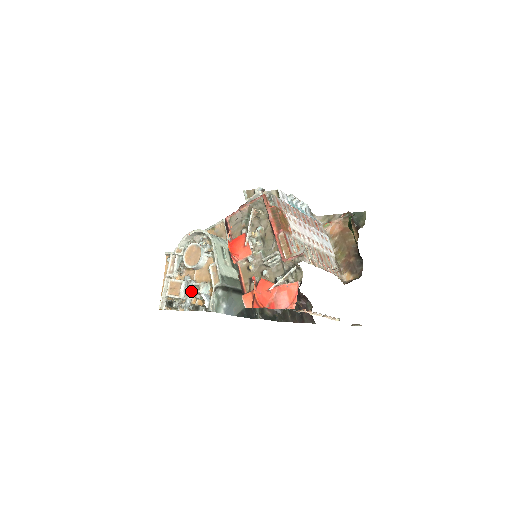
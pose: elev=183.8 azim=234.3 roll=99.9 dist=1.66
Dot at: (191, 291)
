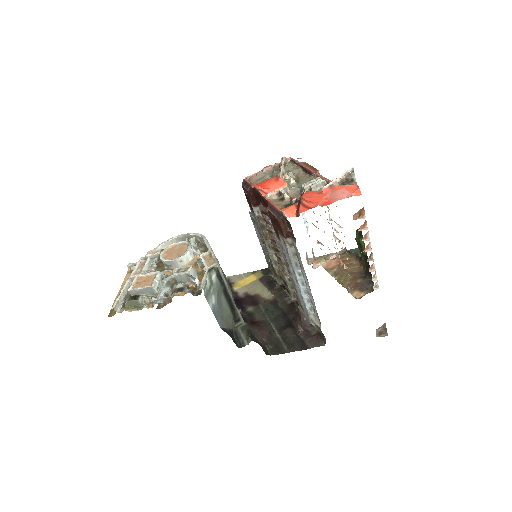
Dot at: (168, 285)
